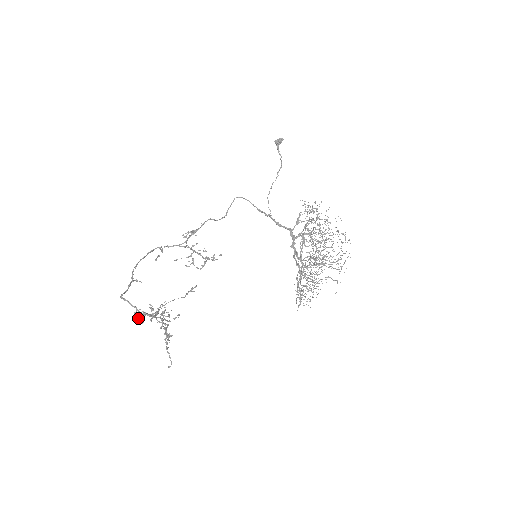
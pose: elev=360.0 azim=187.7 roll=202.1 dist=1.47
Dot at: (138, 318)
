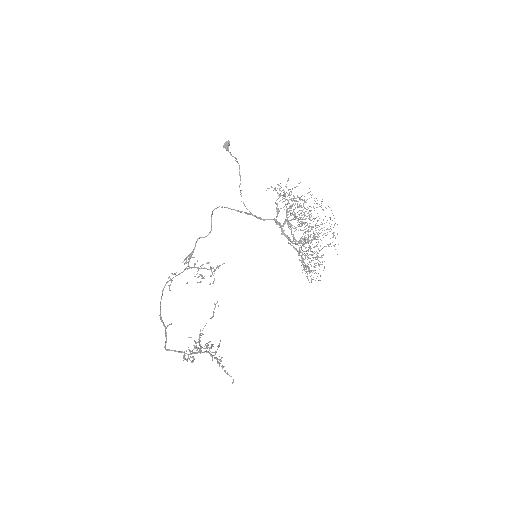
Dot at: (189, 359)
